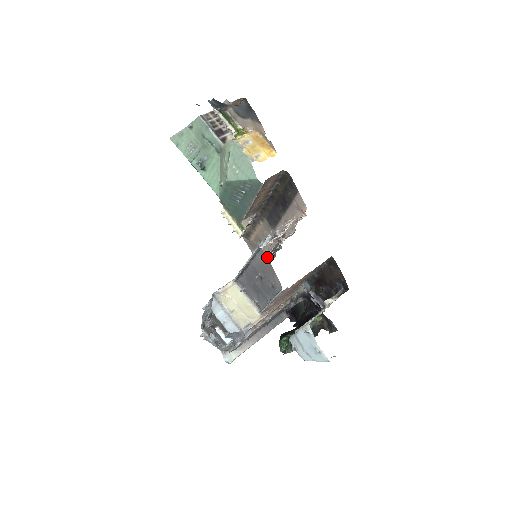
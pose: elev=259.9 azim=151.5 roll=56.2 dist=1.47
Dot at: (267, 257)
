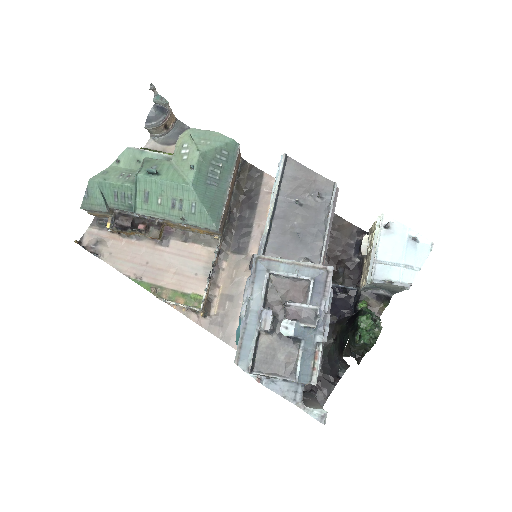
Dot at: occluded
